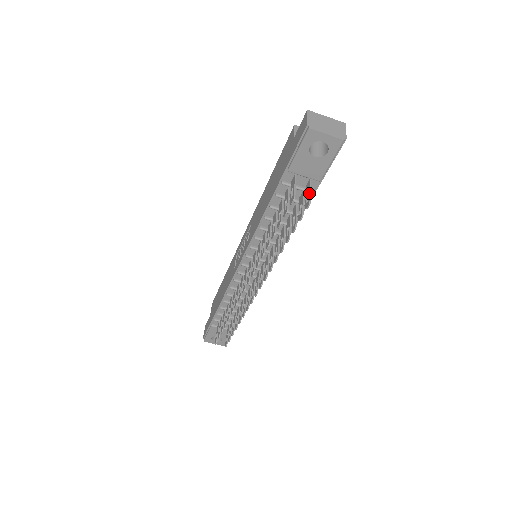
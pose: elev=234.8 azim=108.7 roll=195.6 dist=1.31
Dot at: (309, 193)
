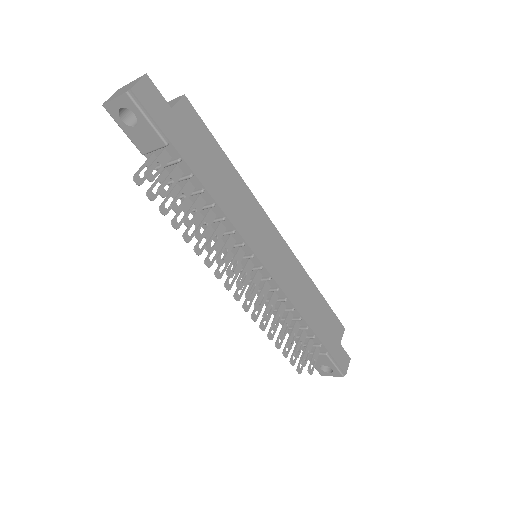
Dot at: (151, 164)
